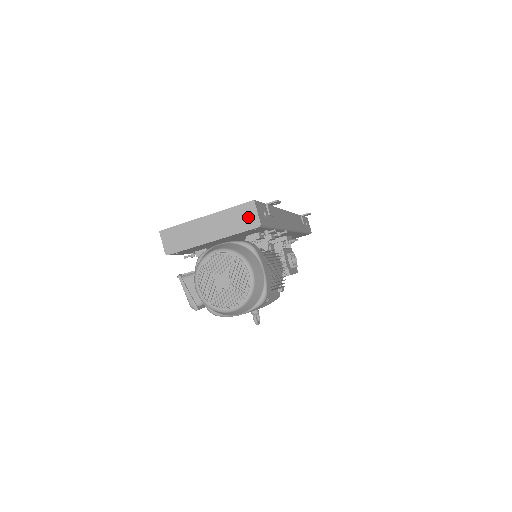
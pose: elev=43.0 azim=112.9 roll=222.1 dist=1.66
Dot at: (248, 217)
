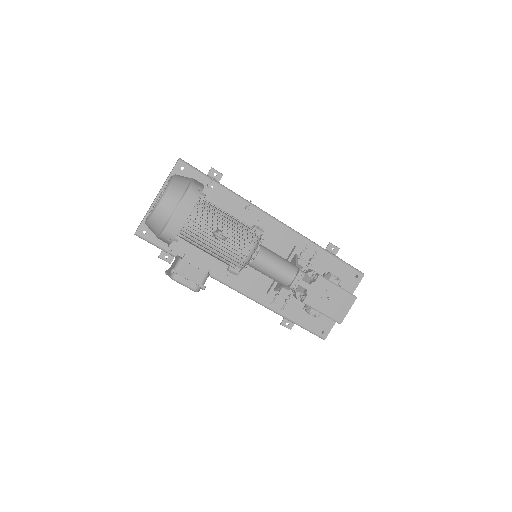
Dot at: occluded
